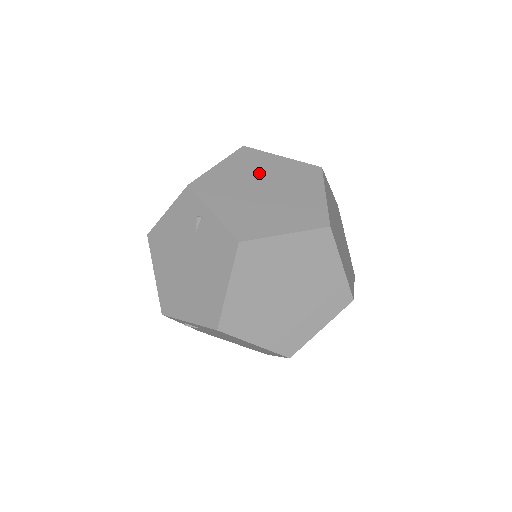
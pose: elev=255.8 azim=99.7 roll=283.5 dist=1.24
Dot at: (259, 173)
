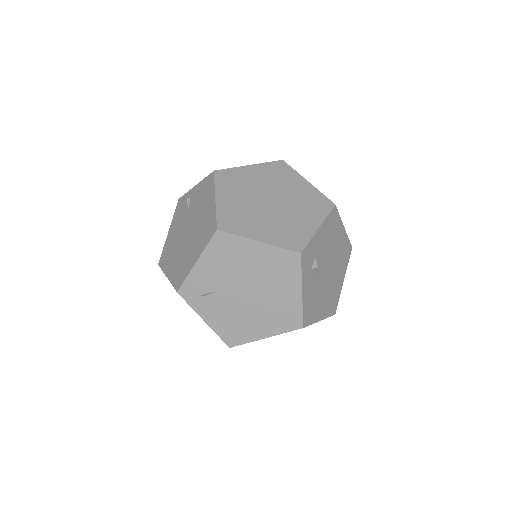
Dot at: occluded
